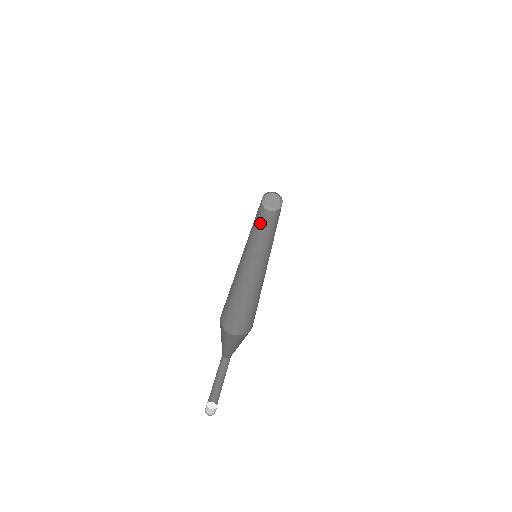
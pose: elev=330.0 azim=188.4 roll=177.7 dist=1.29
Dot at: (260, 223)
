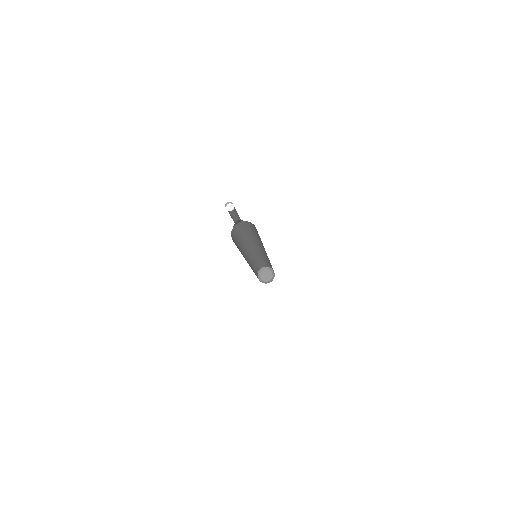
Dot at: occluded
